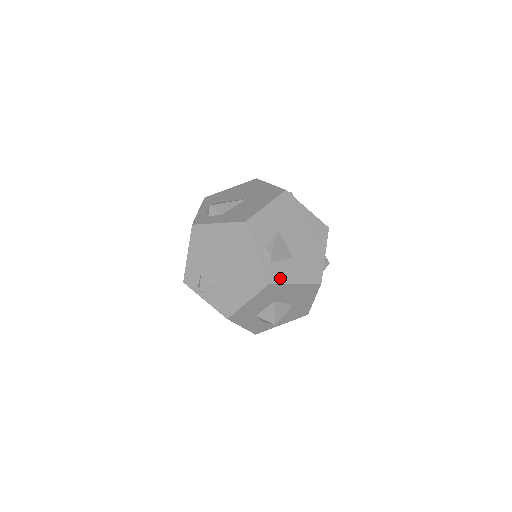
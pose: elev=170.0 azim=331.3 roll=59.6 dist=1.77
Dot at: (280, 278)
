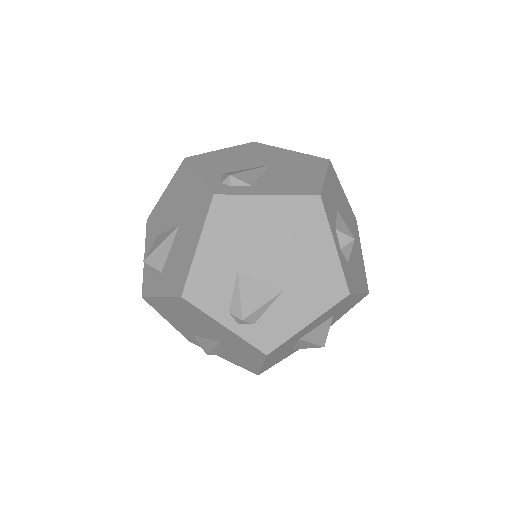
Dot at: (279, 335)
